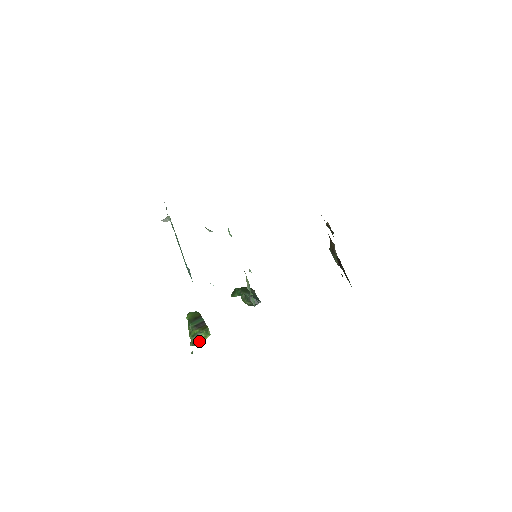
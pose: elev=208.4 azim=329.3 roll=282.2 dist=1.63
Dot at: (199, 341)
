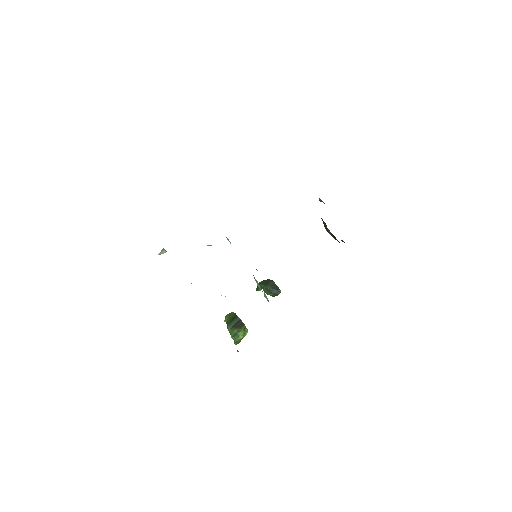
Dot at: (240, 339)
